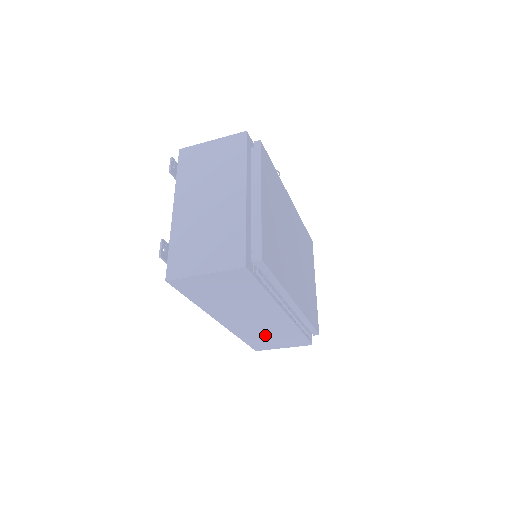
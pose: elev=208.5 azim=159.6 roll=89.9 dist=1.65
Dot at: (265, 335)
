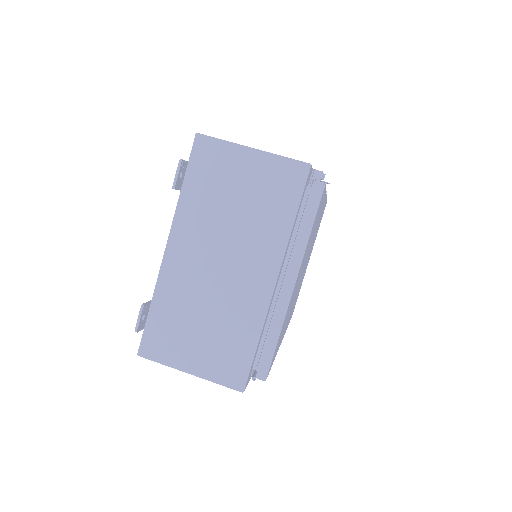
Dot at: occluded
